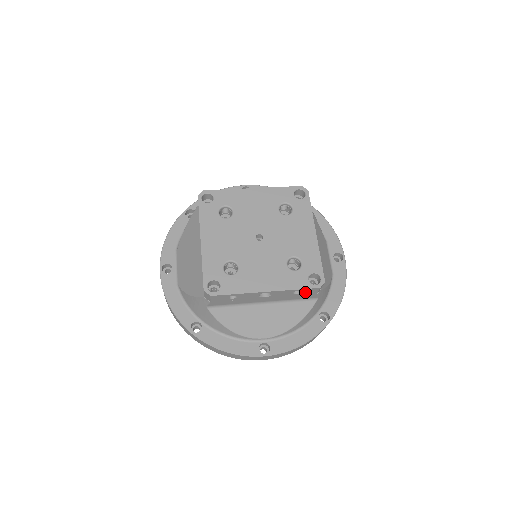
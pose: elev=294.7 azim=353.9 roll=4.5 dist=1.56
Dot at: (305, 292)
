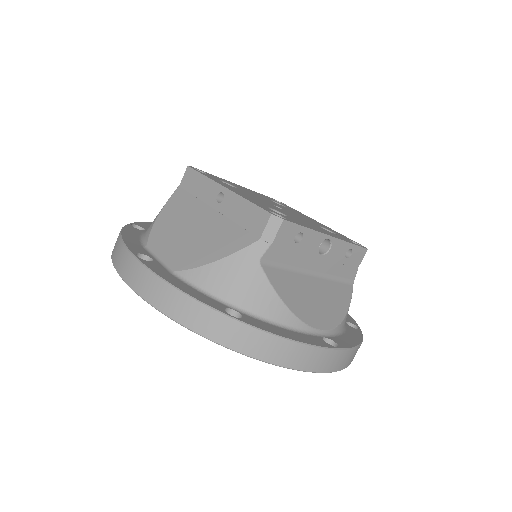
Dot at: (353, 257)
